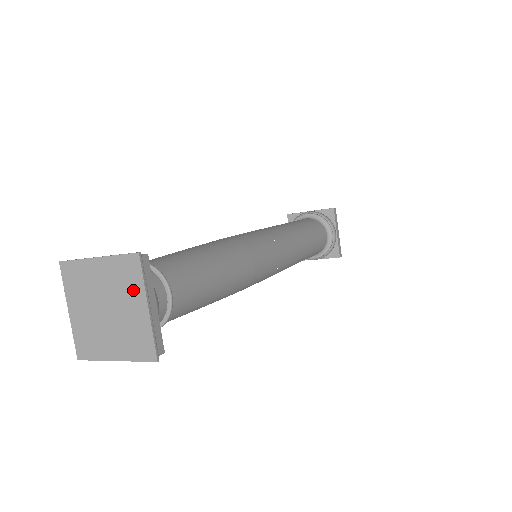
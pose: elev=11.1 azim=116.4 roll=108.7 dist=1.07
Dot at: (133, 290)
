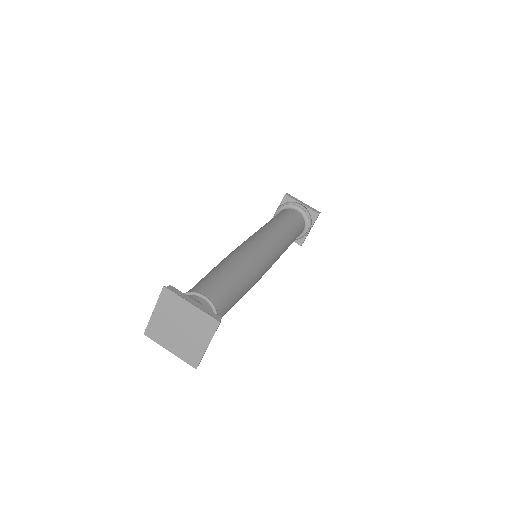
Dot at: (179, 305)
